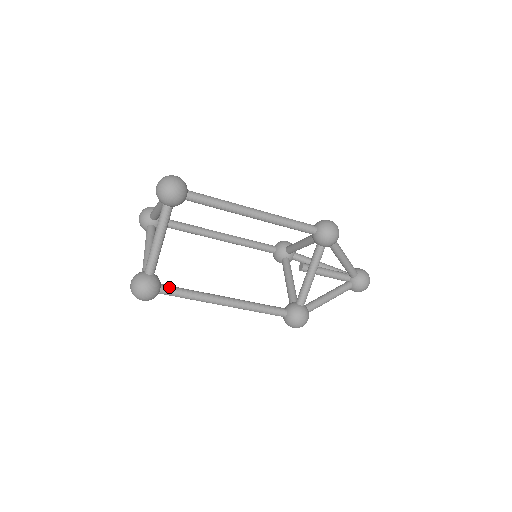
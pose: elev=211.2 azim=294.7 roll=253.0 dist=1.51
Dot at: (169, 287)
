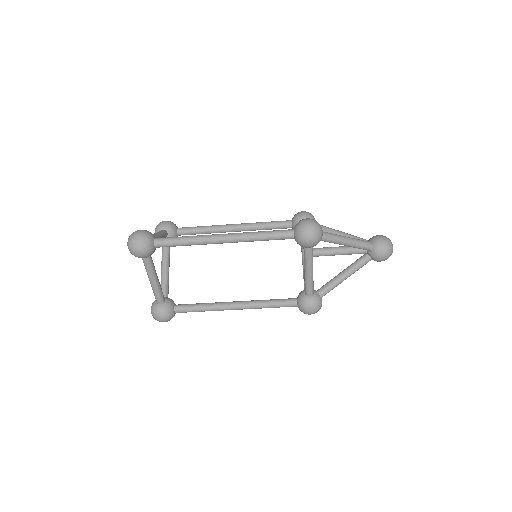
Dot at: (181, 307)
